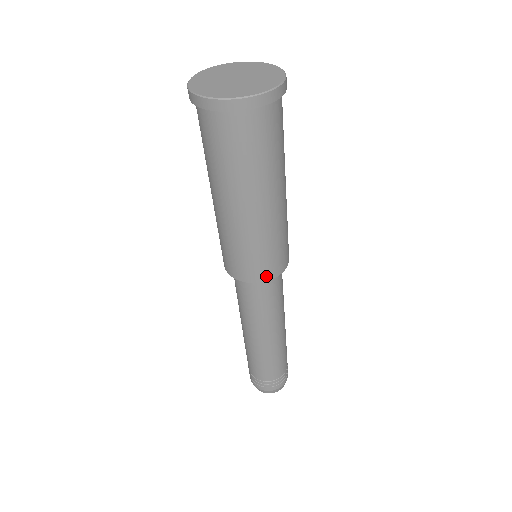
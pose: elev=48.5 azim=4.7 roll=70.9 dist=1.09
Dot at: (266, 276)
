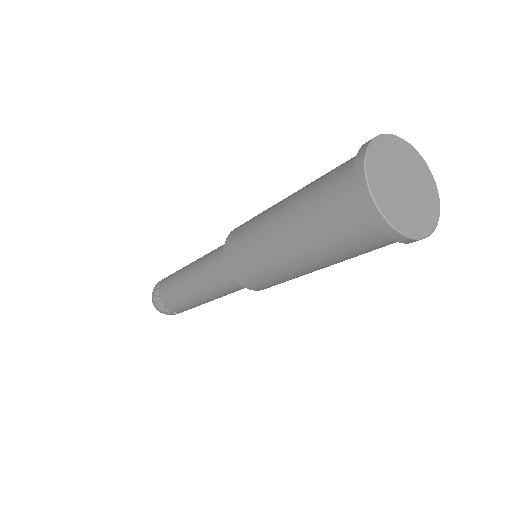
Dot at: (240, 280)
